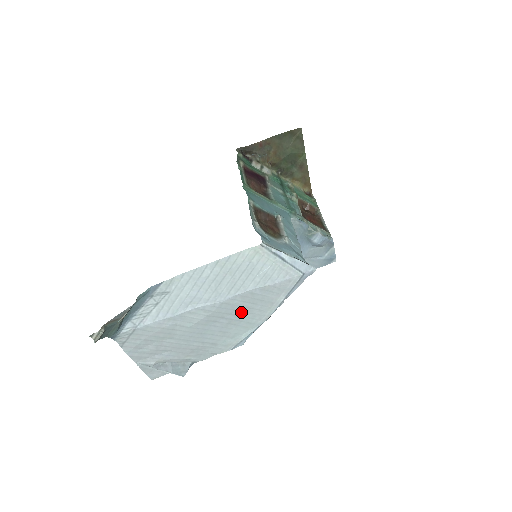
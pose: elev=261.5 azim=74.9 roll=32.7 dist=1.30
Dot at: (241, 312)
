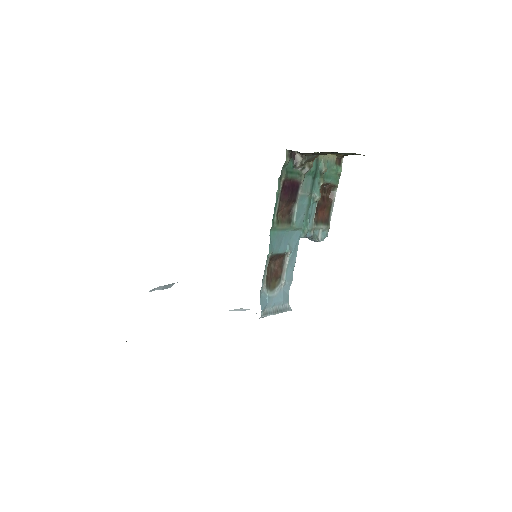
Dot at: occluded
